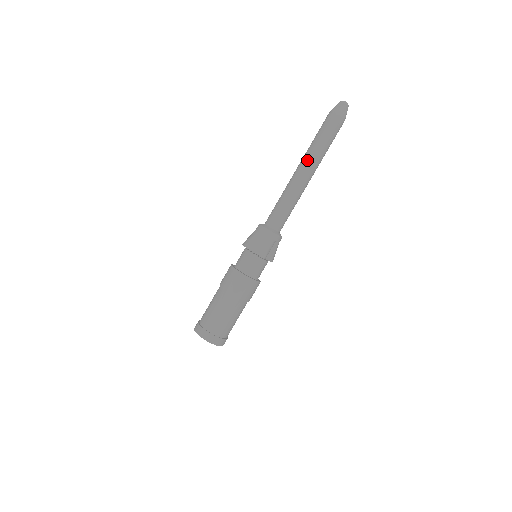
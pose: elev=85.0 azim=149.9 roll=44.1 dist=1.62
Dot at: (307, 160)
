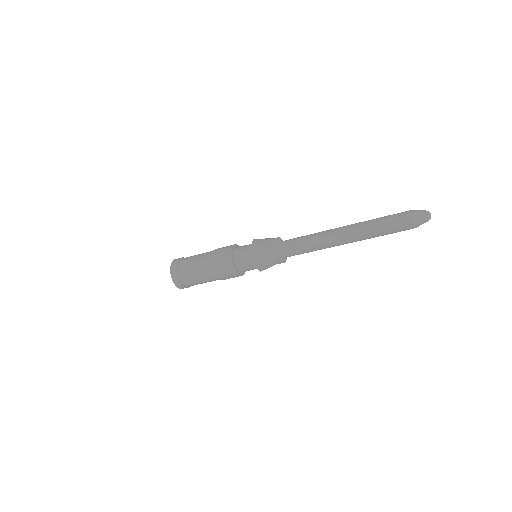
Dot at: (355, 236)
